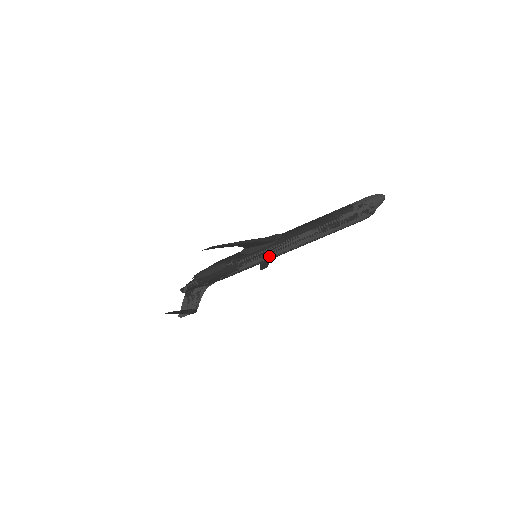
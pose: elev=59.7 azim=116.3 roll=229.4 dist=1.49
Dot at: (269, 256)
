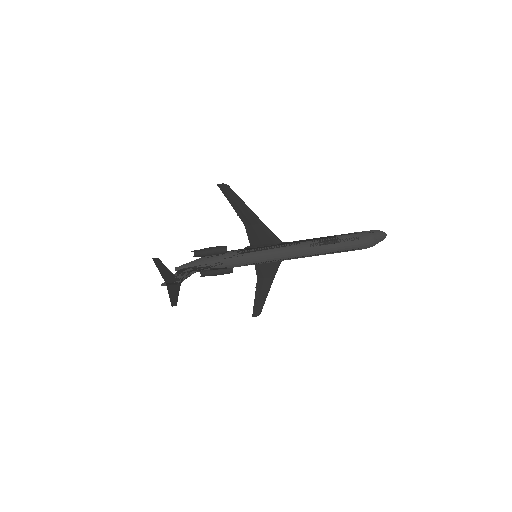
Dot at: (268, 254)
